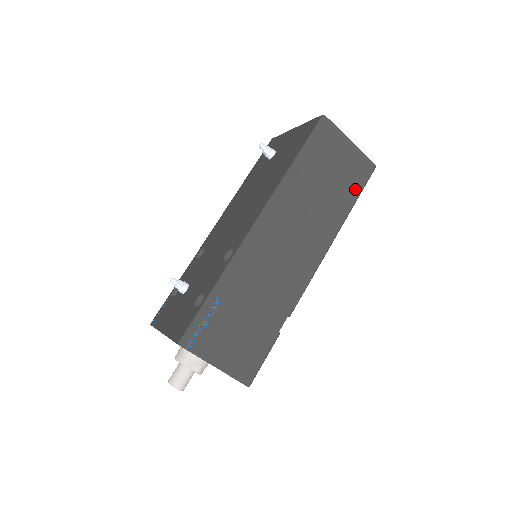
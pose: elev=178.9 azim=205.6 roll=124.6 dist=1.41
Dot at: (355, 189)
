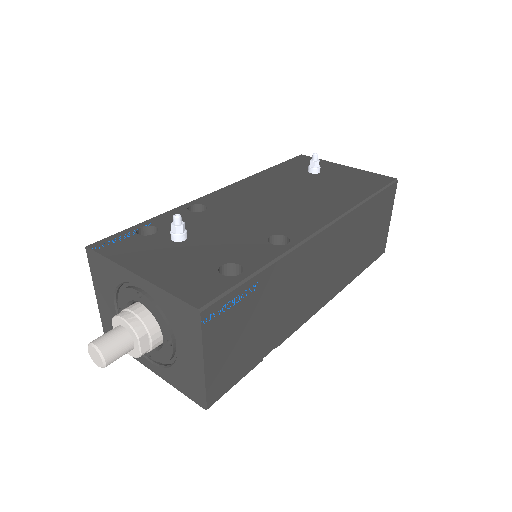
Dot at: (369, 260)
